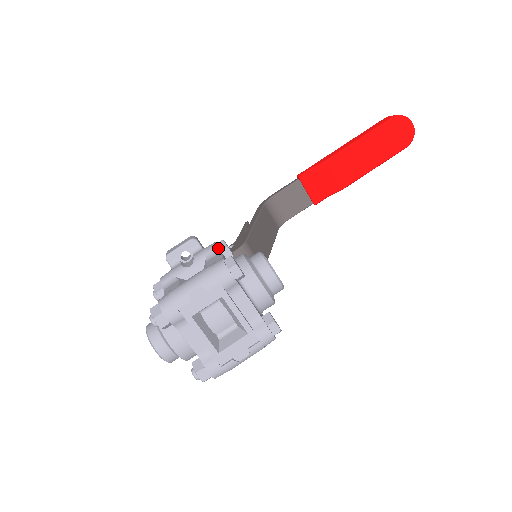
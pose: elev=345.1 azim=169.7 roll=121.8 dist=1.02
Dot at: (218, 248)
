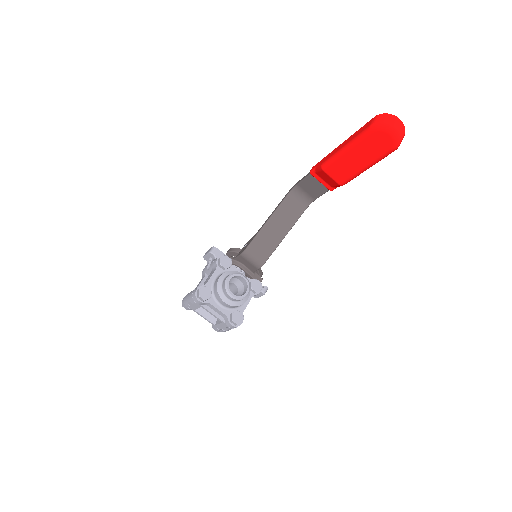
Dot at: (216, 264)
